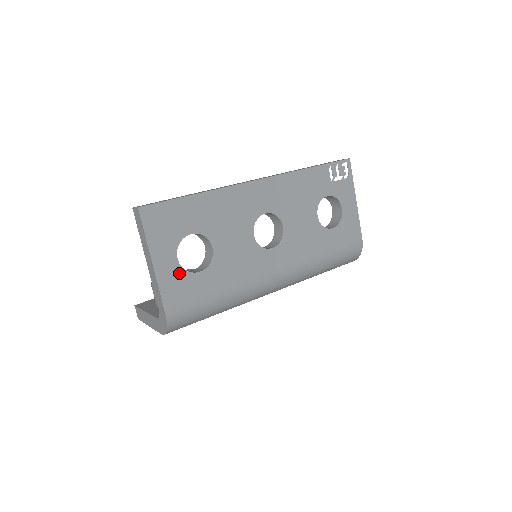
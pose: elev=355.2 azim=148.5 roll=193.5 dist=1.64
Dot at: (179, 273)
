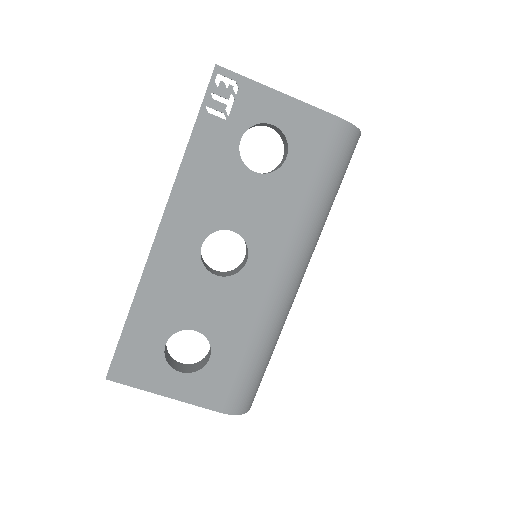
Dot at: (195, 379)
